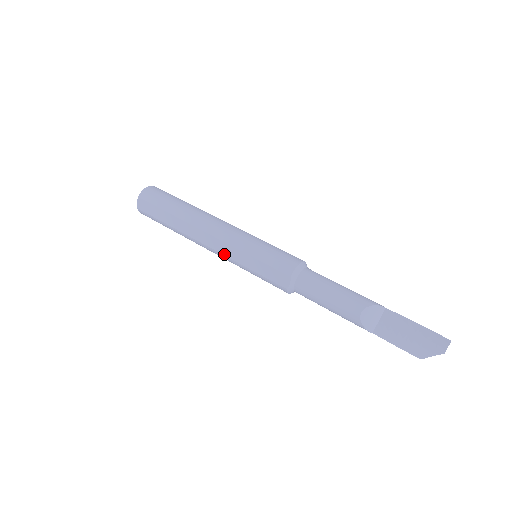
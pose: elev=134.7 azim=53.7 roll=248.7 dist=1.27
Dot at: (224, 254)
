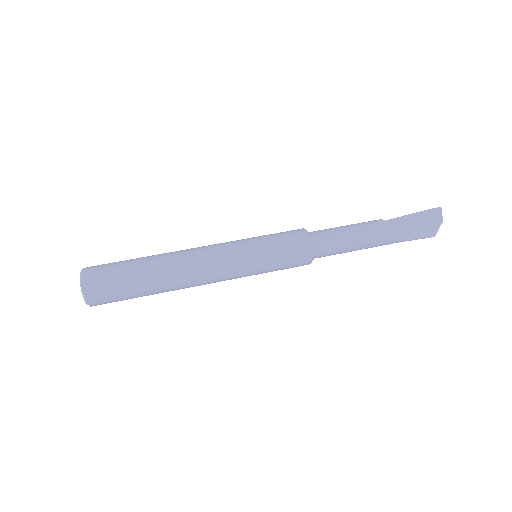
Dot at: (230, 266)
